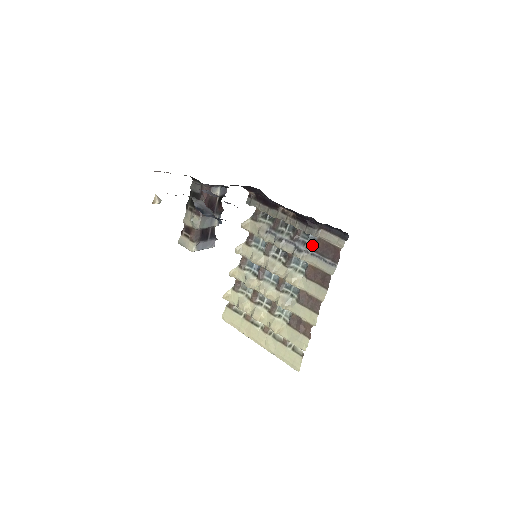
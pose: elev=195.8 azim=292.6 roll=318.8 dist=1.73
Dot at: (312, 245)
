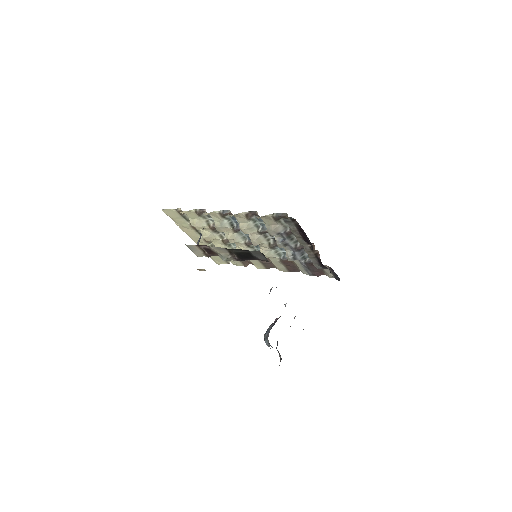
Dot at: (307, 258)
